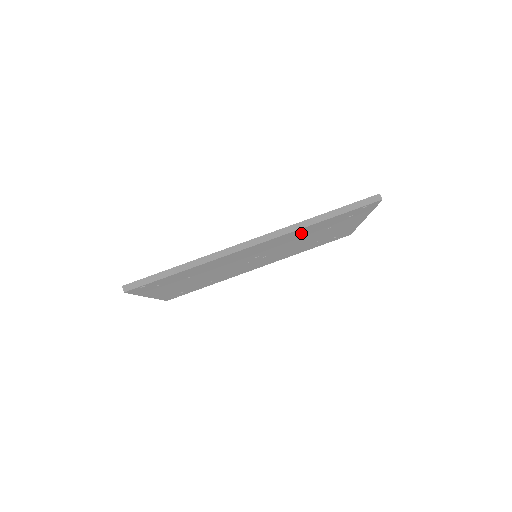
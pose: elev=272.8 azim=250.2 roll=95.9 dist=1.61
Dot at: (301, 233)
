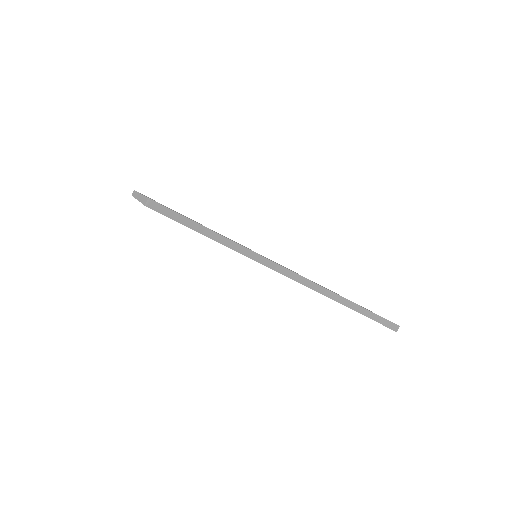
Dot at: occluded
